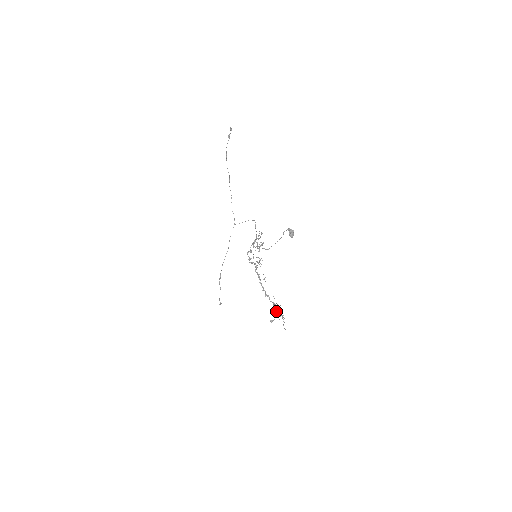
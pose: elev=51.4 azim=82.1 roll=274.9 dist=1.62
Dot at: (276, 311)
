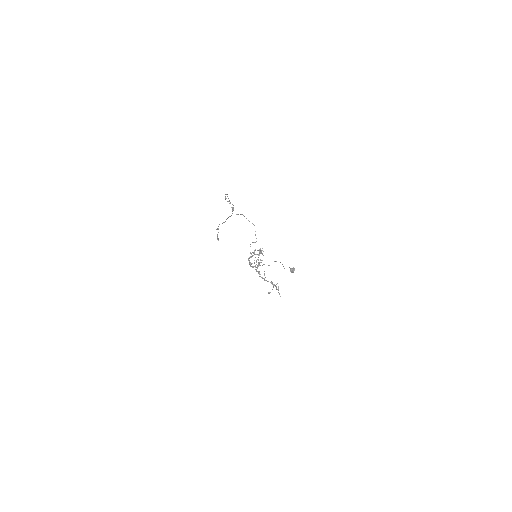
Dot at: (273, 286)
